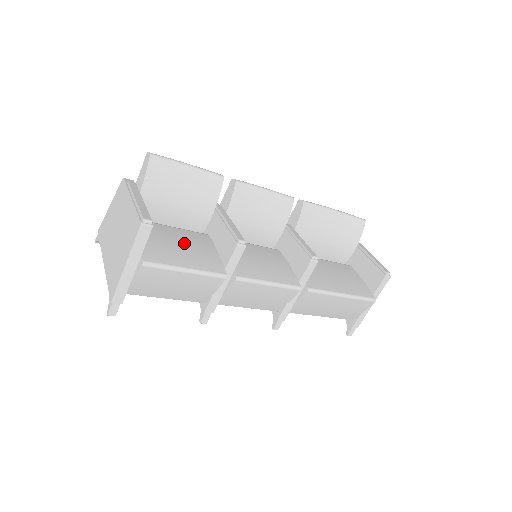
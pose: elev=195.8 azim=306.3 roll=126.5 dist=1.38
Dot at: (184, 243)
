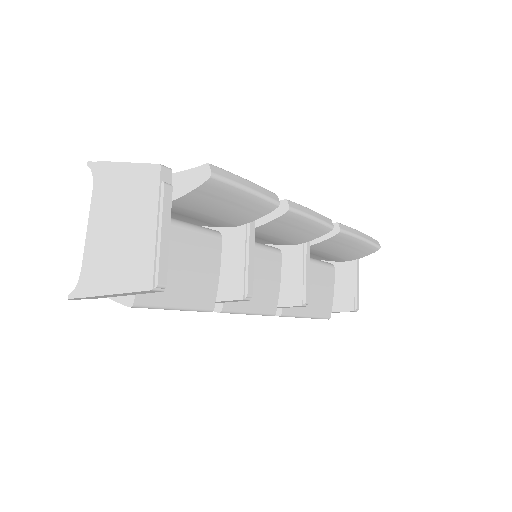
Dot at: (190, 263)
